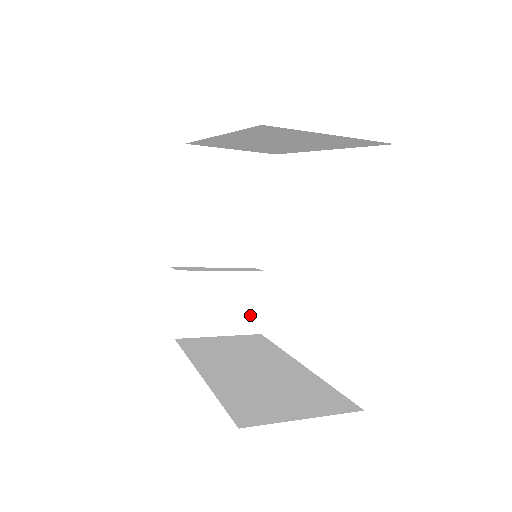
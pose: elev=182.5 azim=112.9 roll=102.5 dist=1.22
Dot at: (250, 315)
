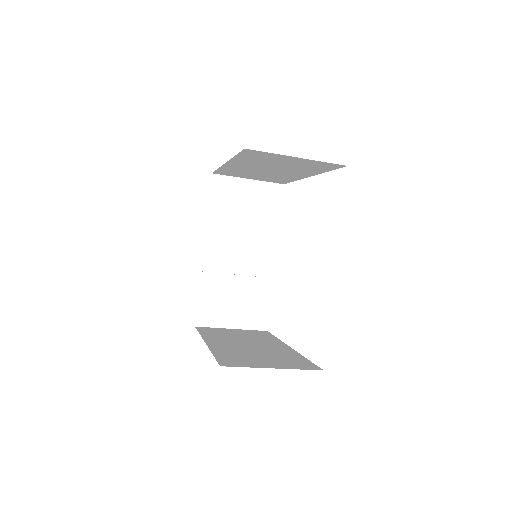
Dot at: (259, 314)
